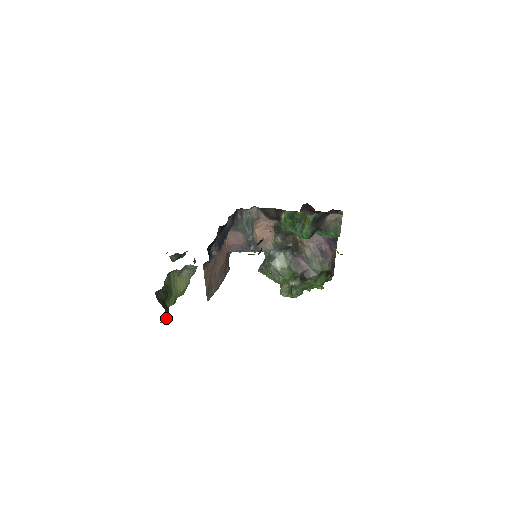
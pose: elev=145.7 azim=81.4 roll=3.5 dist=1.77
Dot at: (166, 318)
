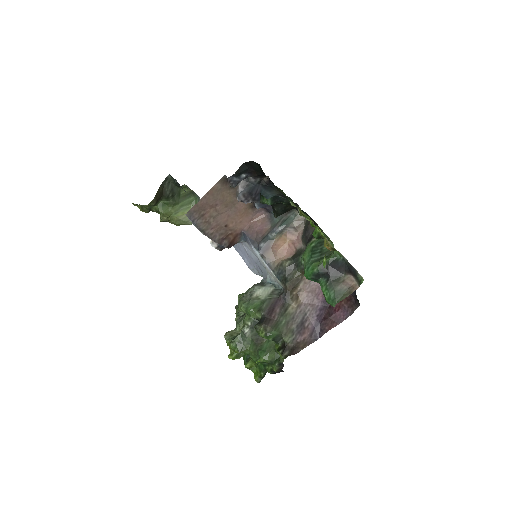
Dot at: (146, 206)
